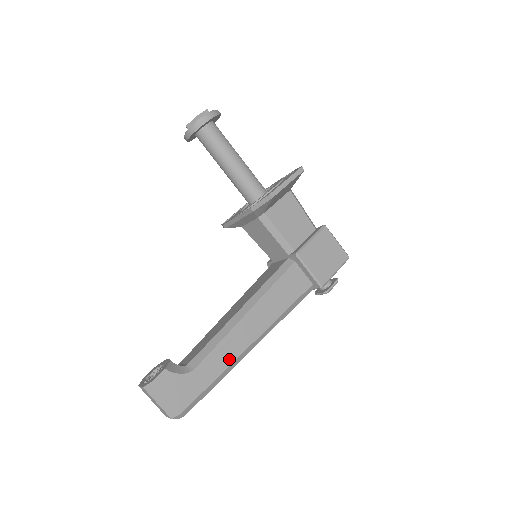
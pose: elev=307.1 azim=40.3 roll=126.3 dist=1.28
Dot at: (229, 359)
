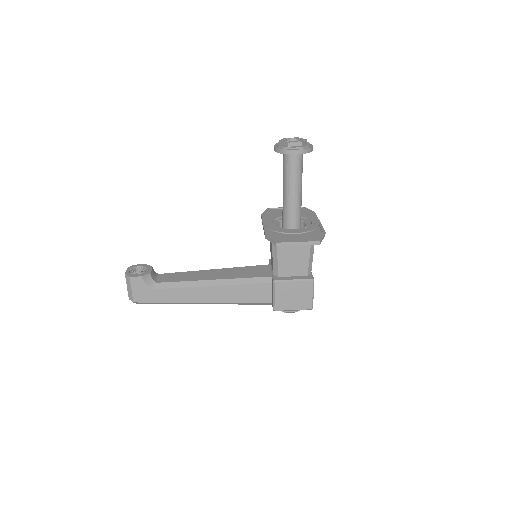
Dot at: (182, 299)
